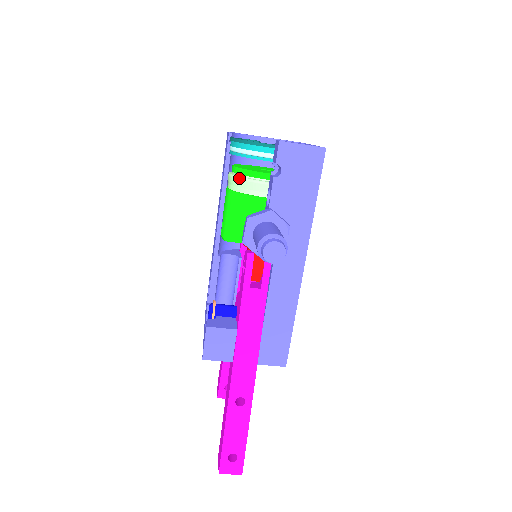
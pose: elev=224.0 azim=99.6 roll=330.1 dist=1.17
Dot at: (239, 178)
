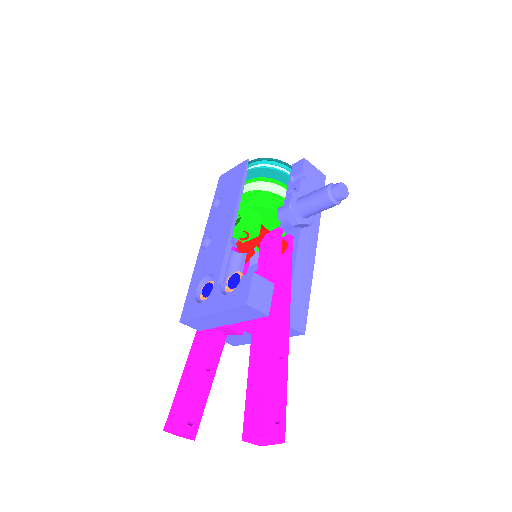
Dot at: (264, 182)
